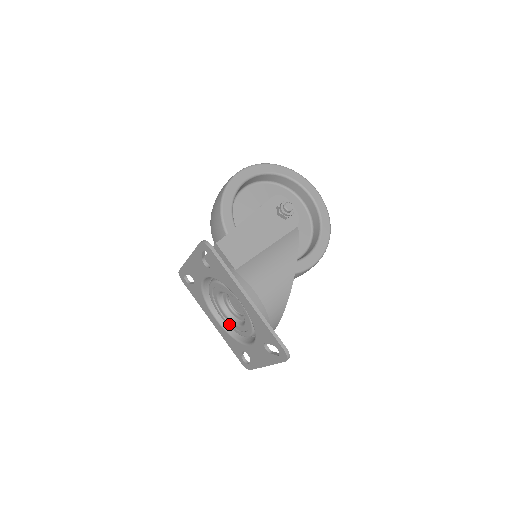
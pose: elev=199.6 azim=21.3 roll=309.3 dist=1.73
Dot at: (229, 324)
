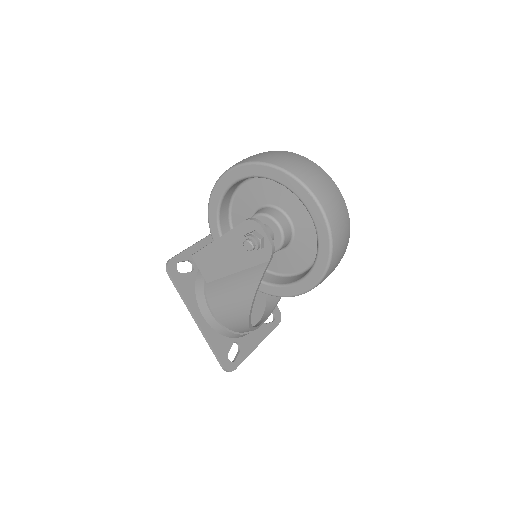
Dot at: occluded
